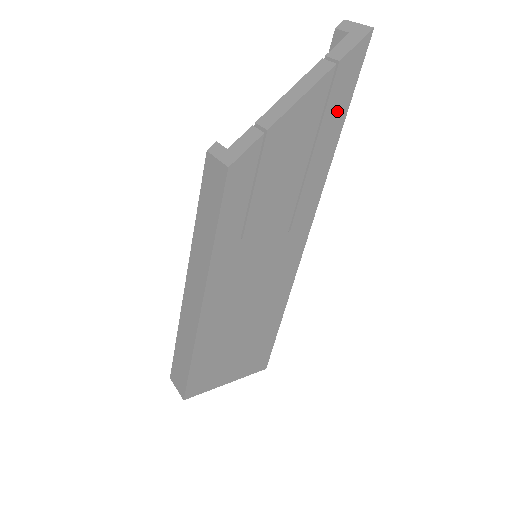
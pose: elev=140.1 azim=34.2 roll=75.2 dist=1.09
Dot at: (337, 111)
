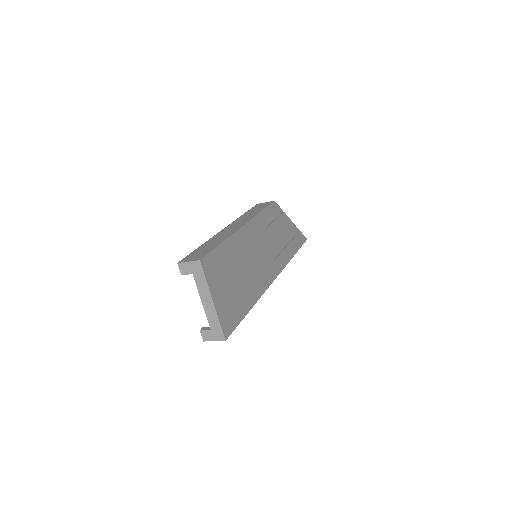
Dot at: (296, 245)
